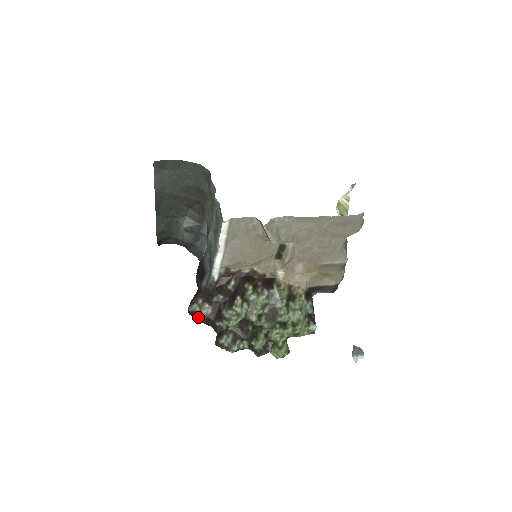
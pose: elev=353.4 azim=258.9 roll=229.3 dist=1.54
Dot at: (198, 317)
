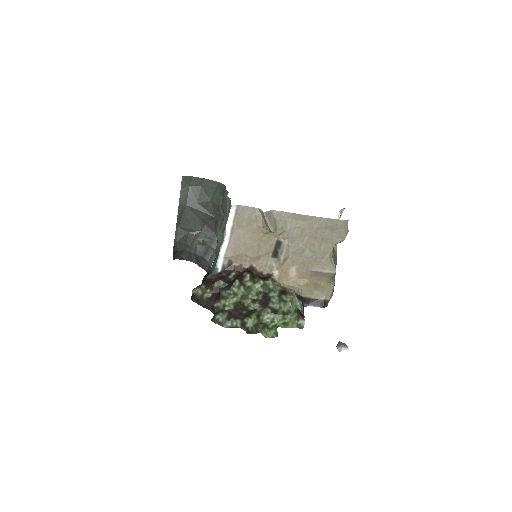
Dot at: (199, 301)
